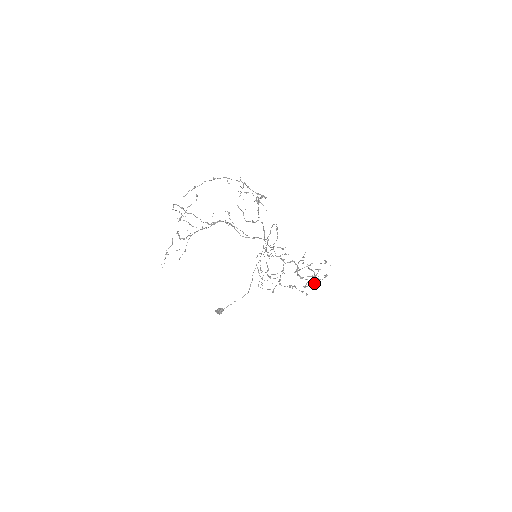
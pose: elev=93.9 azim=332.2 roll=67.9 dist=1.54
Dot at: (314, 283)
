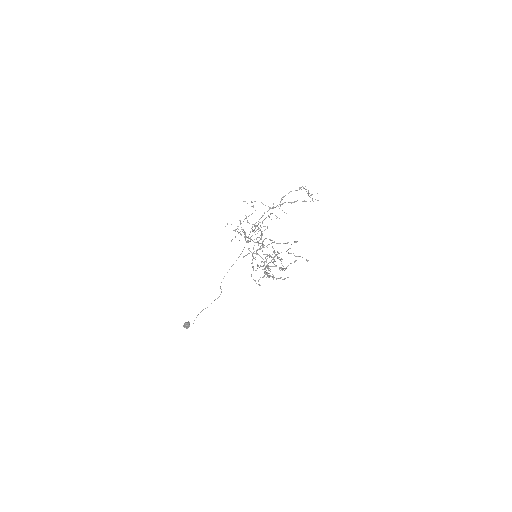
Dot at: occluded
